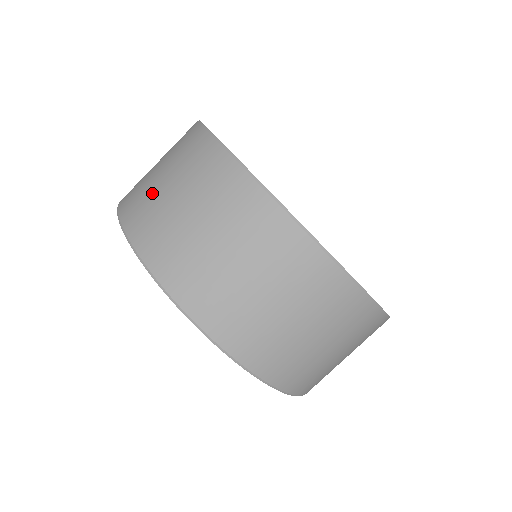
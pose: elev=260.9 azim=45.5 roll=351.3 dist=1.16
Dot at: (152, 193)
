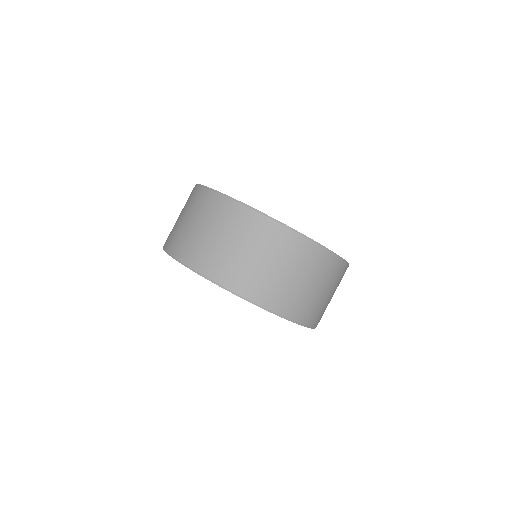
Dot at: occluded
